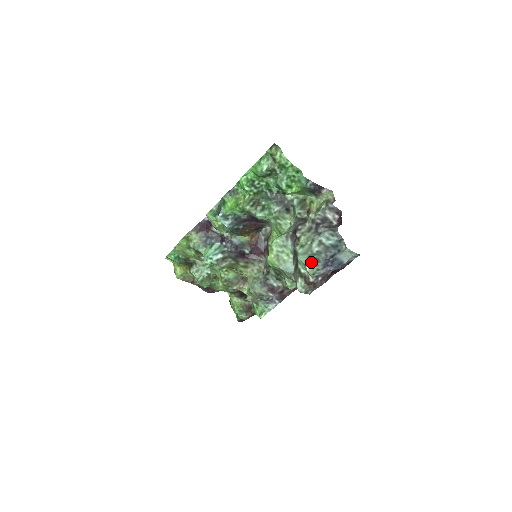
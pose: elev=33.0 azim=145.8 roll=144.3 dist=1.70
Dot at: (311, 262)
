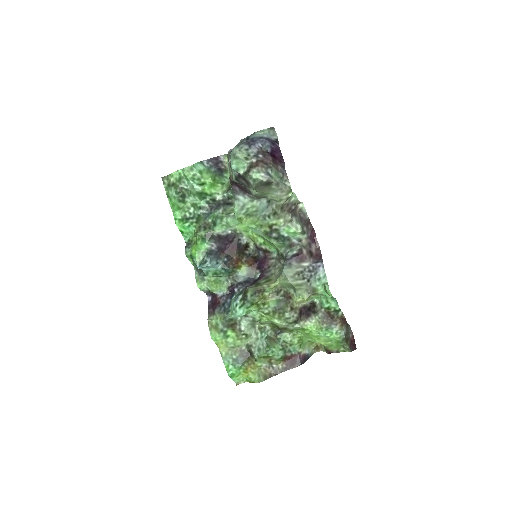
Dot at: (234, 151)
